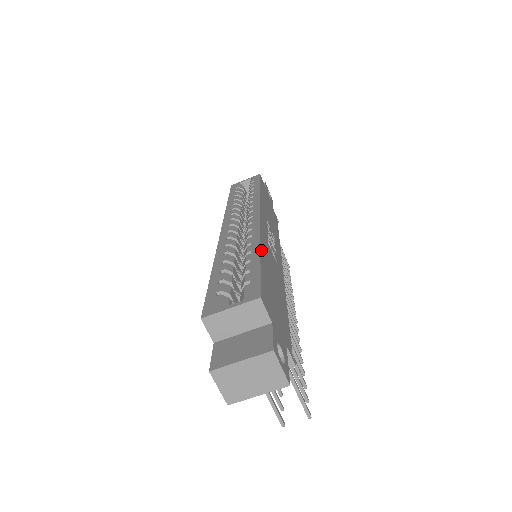
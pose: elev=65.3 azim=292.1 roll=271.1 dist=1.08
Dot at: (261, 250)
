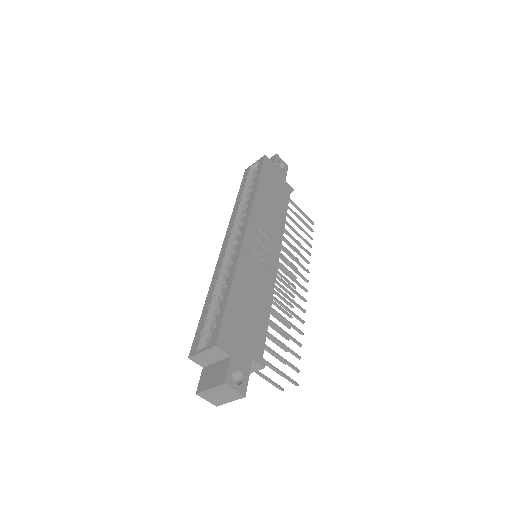
Dot at: (233, 284)
